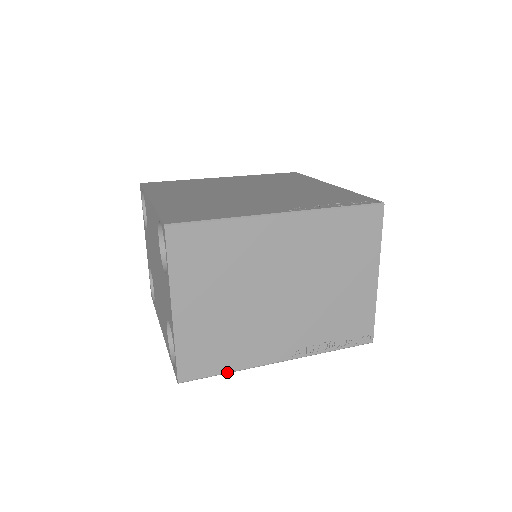
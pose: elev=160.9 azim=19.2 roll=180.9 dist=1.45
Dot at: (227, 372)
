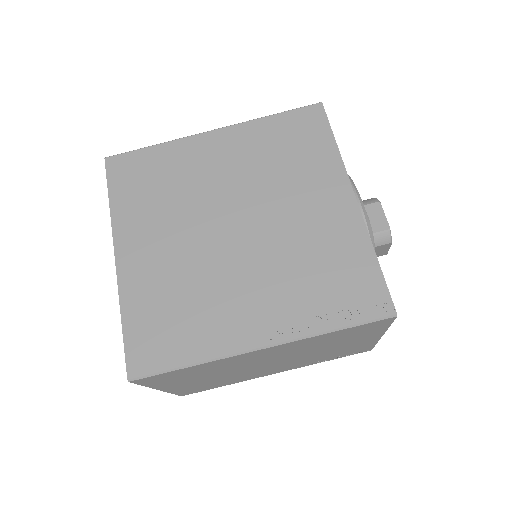
Dot at: occluded
